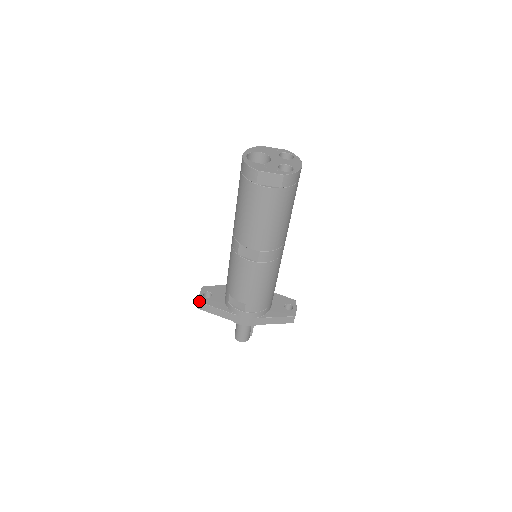
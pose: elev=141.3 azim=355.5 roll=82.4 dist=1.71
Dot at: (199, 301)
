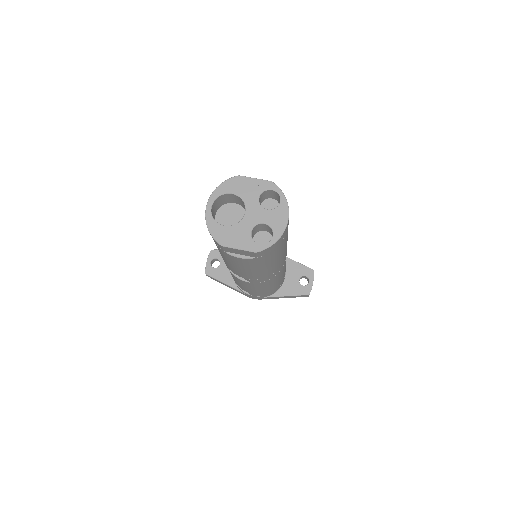
Dot at: (205, 273)
